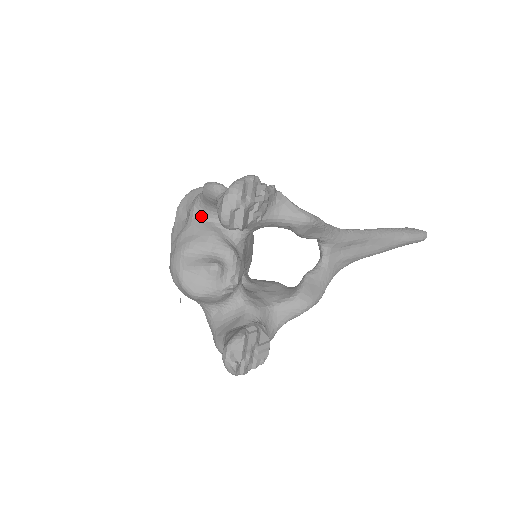
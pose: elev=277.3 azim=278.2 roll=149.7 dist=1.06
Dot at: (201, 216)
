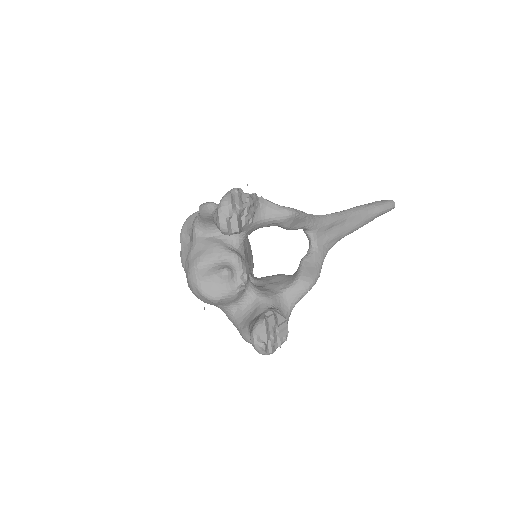
Dot at: (202, 234)
